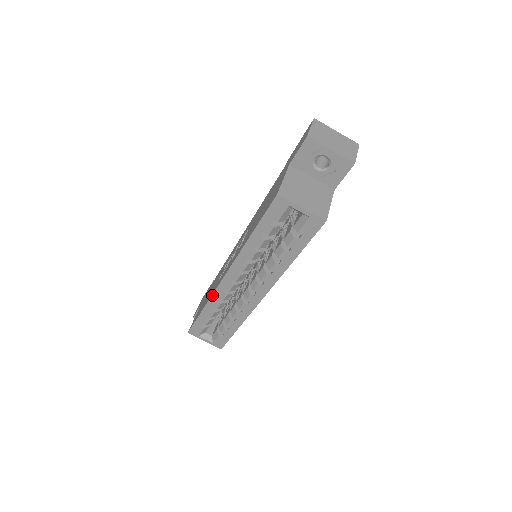
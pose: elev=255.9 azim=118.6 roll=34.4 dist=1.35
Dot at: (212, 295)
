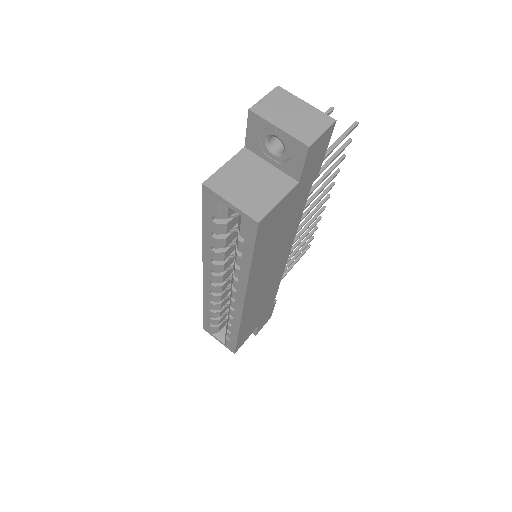
Dot at: (203, 293)
